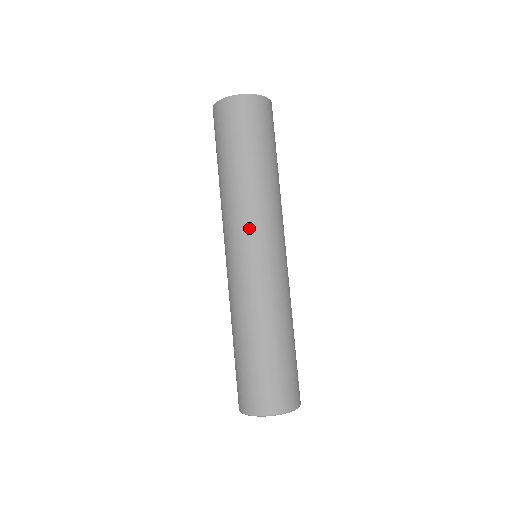
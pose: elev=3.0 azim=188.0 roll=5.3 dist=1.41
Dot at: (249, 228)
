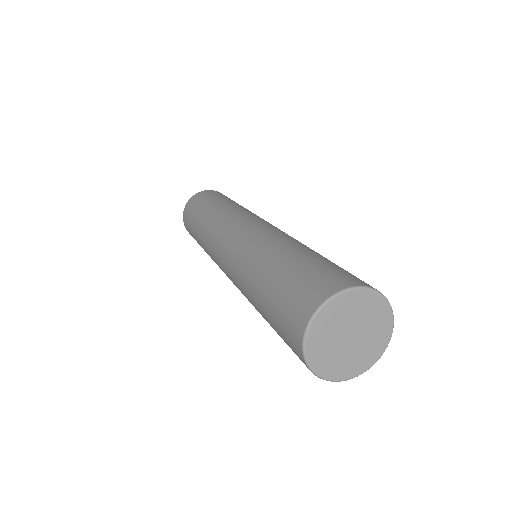
Dot at: (218, 235)
